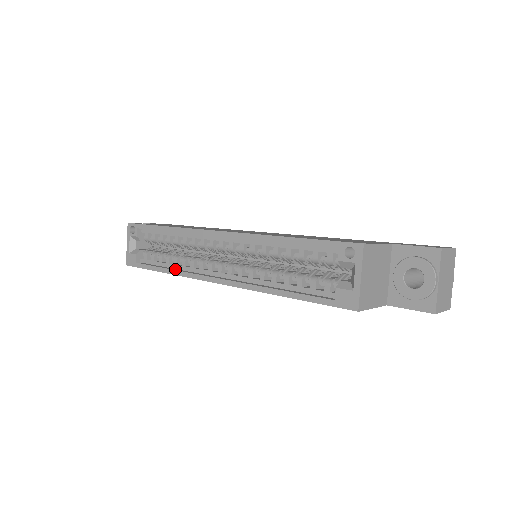
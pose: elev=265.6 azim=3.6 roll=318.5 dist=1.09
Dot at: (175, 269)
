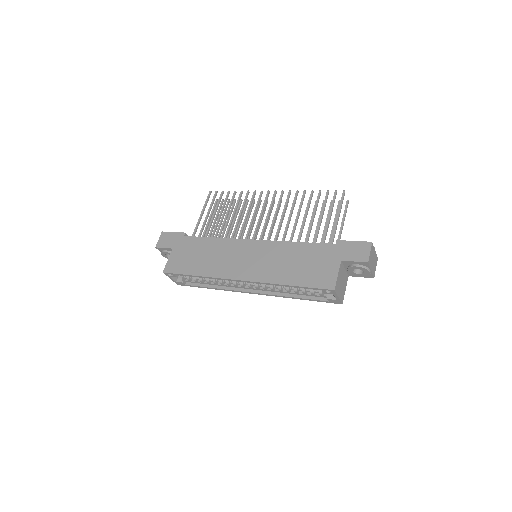
Dot at: (218, 287)
